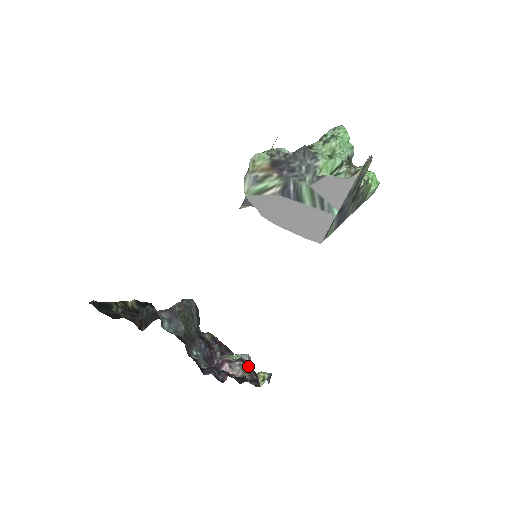
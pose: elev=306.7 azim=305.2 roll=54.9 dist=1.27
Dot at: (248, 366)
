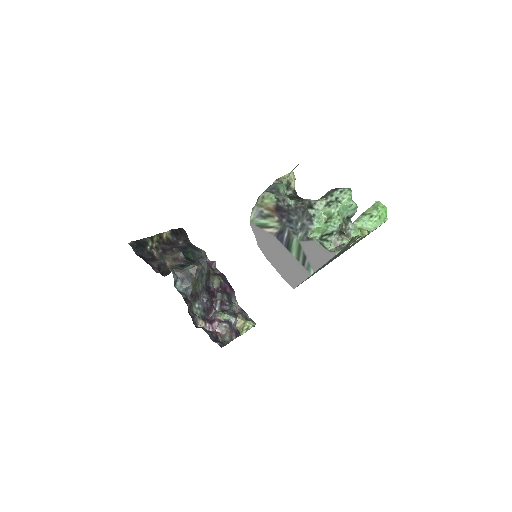
Dot at: (232, 327)
